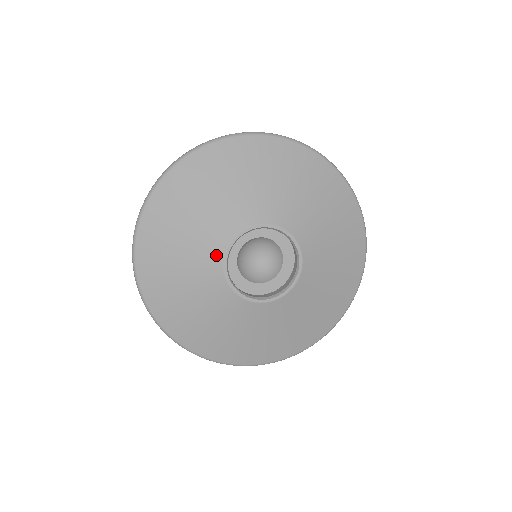
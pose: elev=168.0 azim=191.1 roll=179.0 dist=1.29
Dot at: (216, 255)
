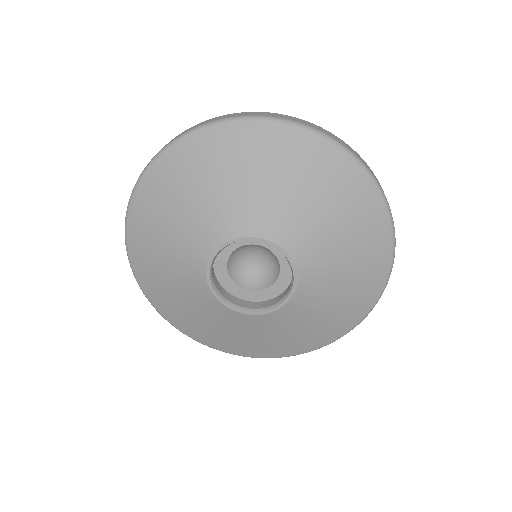
Dot at: (202, 288)
